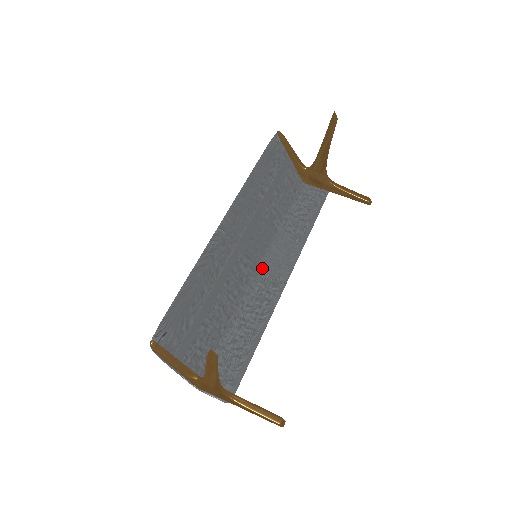
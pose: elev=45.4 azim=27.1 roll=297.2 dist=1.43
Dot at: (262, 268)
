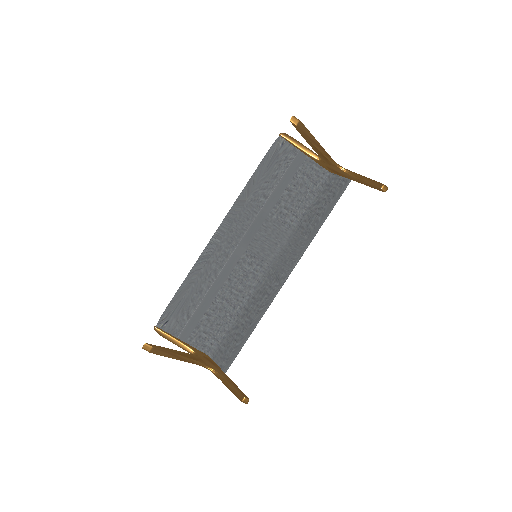
Dot at: (272, 264)
